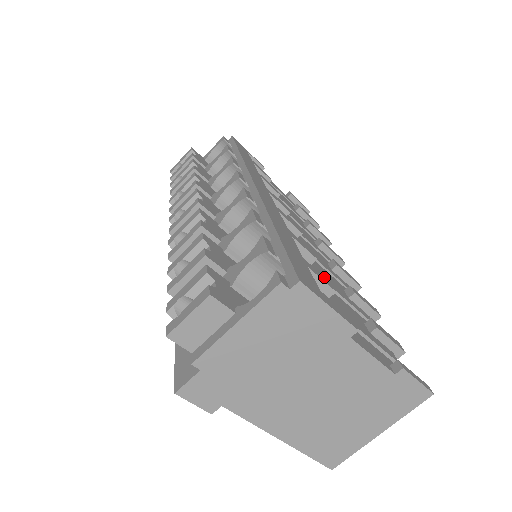
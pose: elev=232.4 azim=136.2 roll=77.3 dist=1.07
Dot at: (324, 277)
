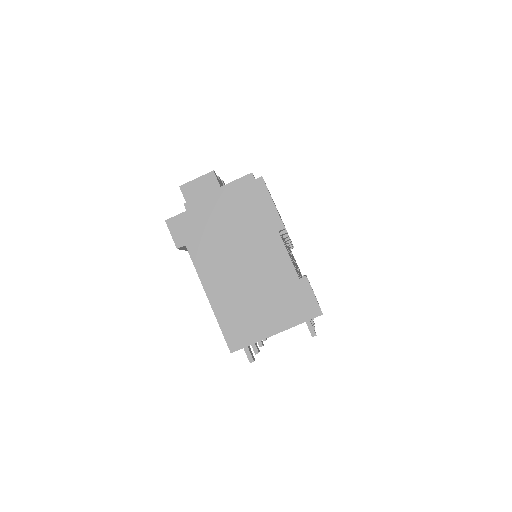
Dot at: occluded
